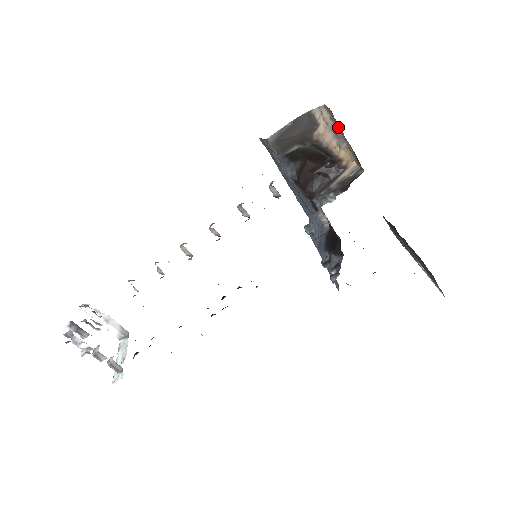
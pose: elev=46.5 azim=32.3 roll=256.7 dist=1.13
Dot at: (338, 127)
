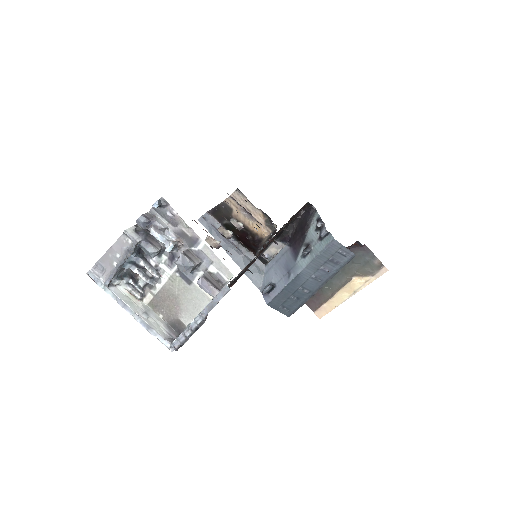
Dot at: (245, 206)
